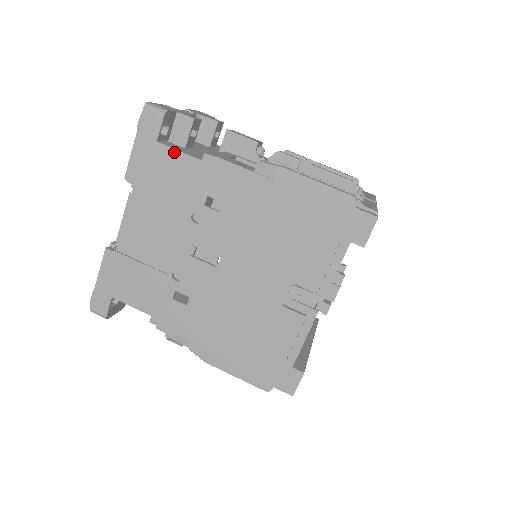
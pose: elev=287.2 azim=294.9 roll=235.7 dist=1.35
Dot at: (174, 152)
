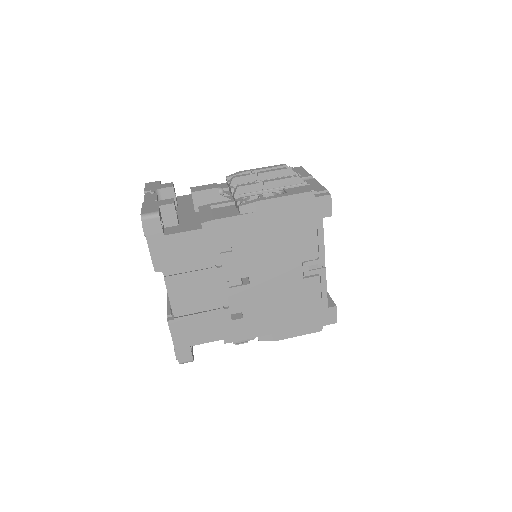
Dot at: (180, 235)
